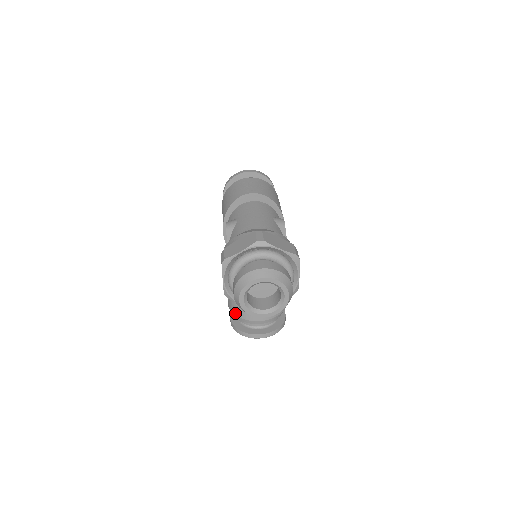
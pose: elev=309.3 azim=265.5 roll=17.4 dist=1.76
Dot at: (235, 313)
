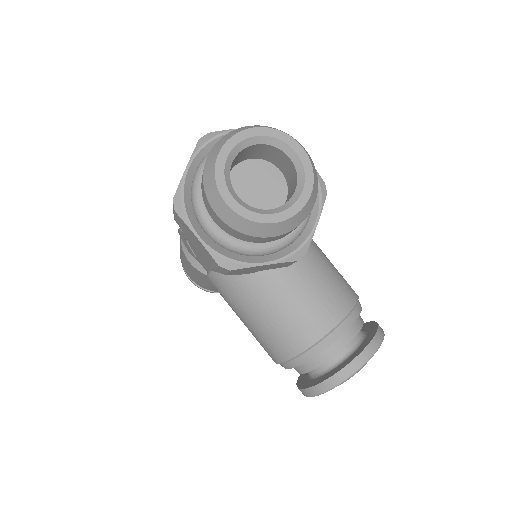
Dot at: (291, 353)
